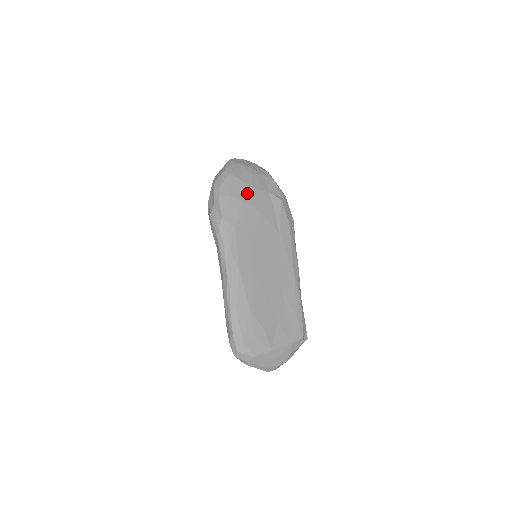
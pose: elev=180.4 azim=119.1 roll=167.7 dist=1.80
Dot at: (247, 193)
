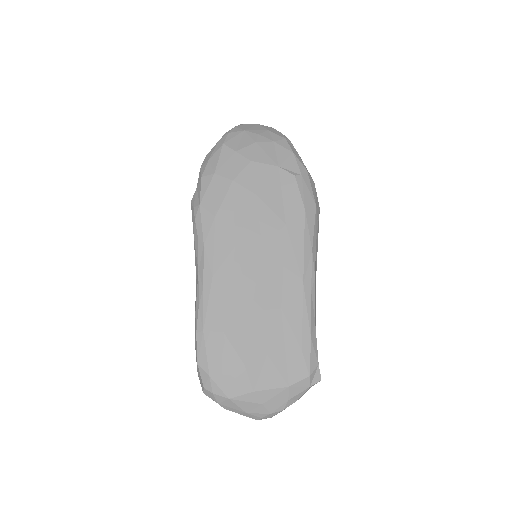
Dot at: (241, 169)
